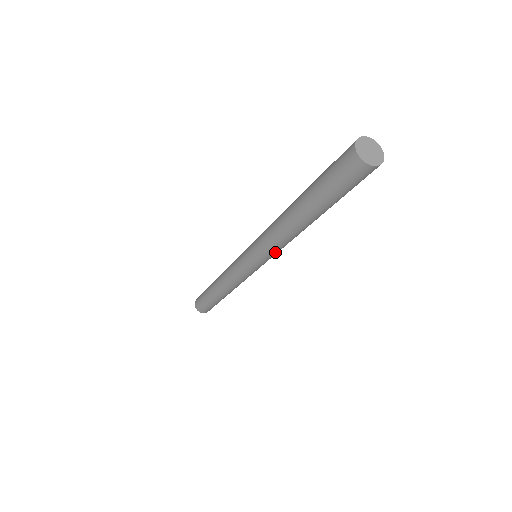
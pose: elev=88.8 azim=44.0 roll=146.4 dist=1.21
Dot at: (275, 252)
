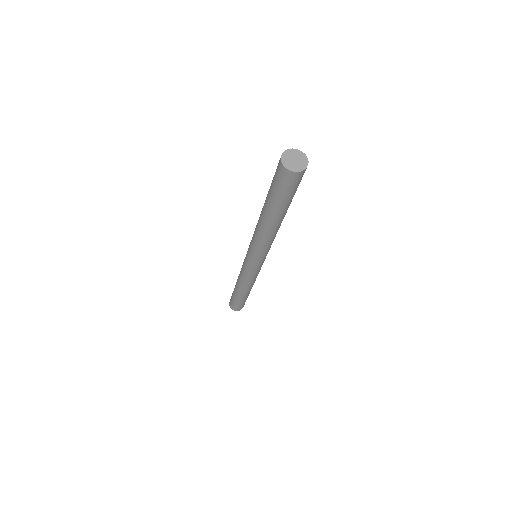
Dot at: (258, 250)
